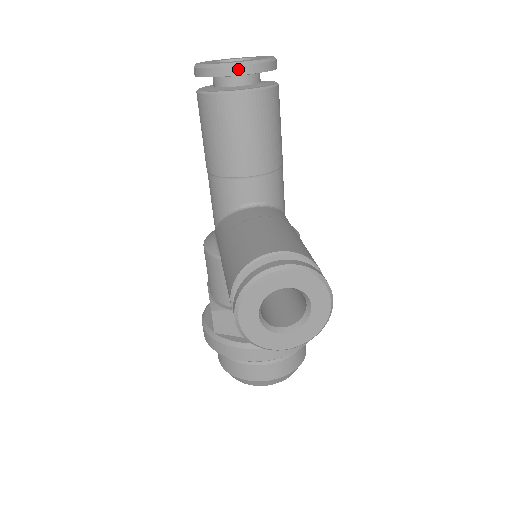
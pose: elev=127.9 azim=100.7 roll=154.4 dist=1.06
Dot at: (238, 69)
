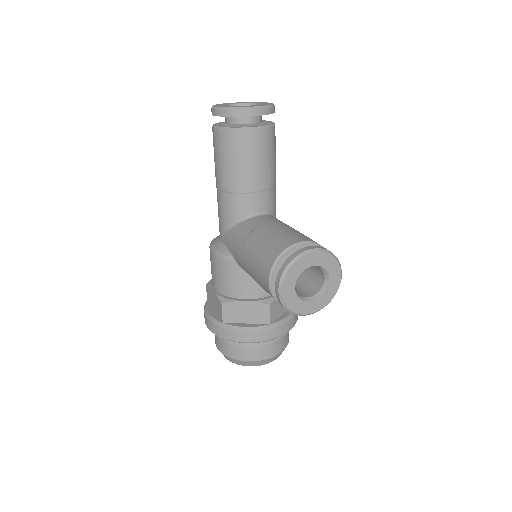
Dot at: (254, 112)
